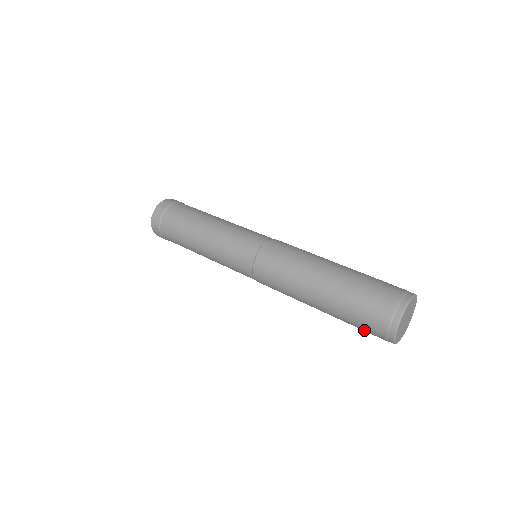
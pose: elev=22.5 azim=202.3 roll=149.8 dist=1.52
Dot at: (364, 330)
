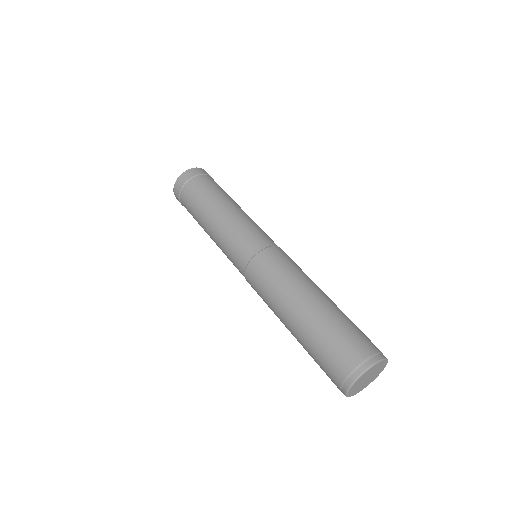
Dot at: occluded
